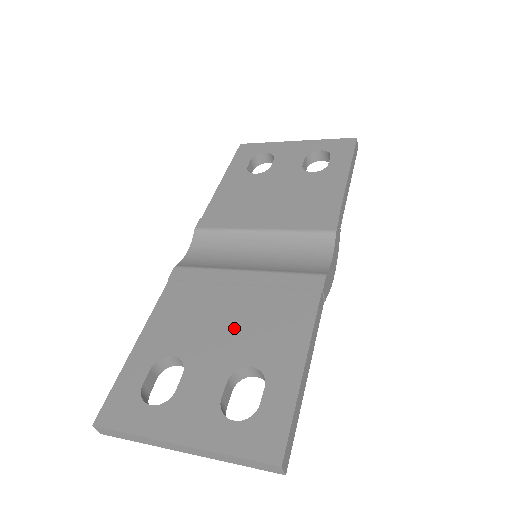
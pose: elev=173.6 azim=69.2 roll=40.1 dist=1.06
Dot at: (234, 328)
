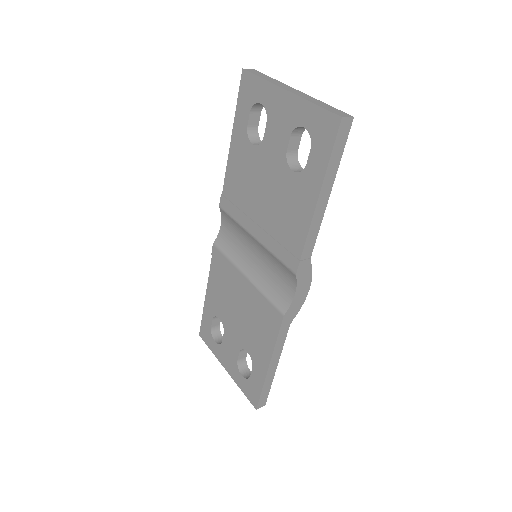
Dot at: (241, 321)
